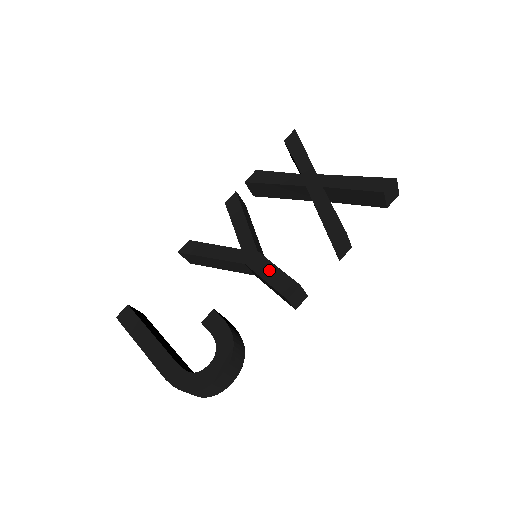
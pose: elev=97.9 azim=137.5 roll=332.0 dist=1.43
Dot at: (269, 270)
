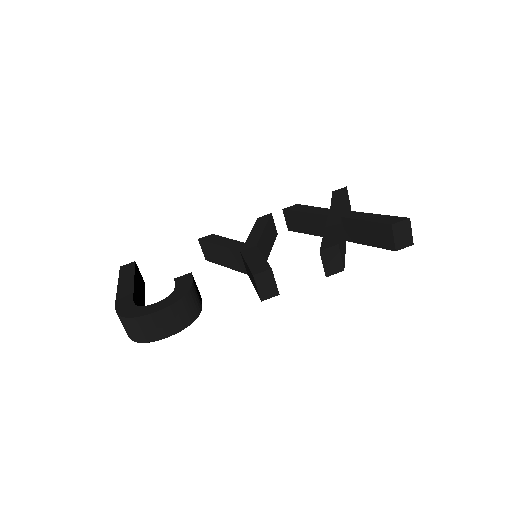
Dot at: (255, 256)
